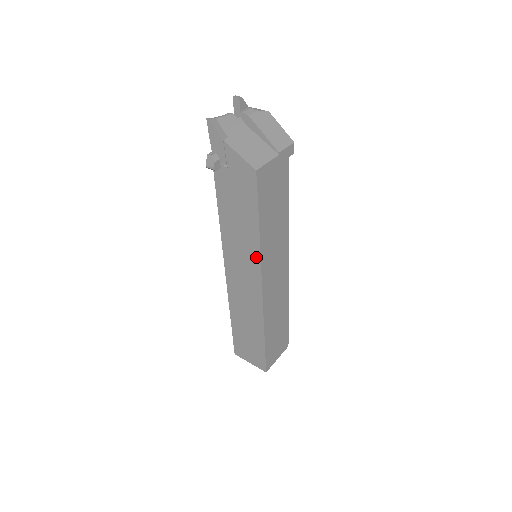
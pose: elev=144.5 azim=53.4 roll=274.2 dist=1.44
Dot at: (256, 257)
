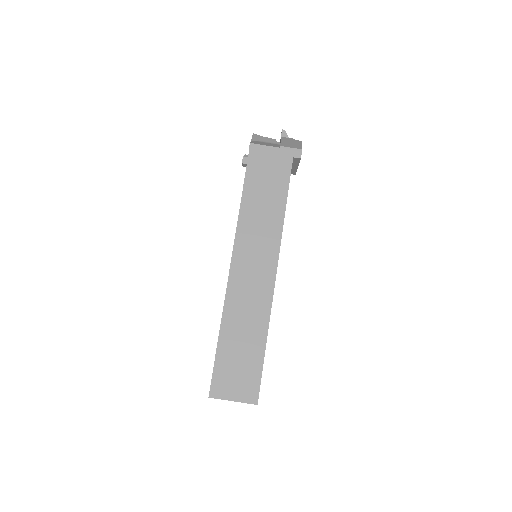
Dot at: (237, 227)
